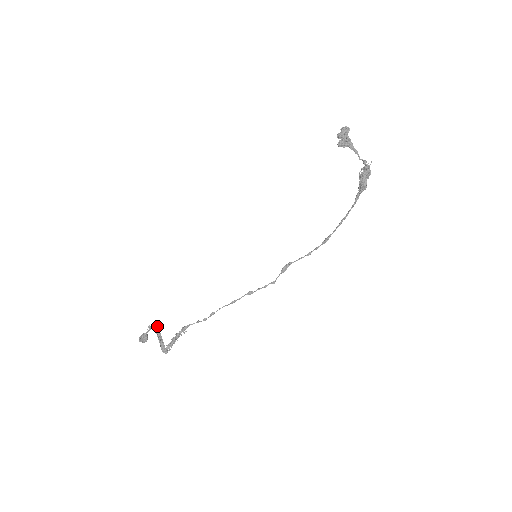
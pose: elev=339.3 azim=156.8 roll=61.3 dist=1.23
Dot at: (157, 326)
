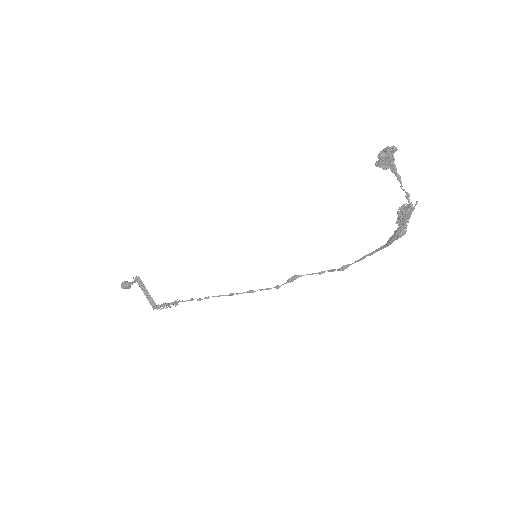
Dot at: (140, 283)
